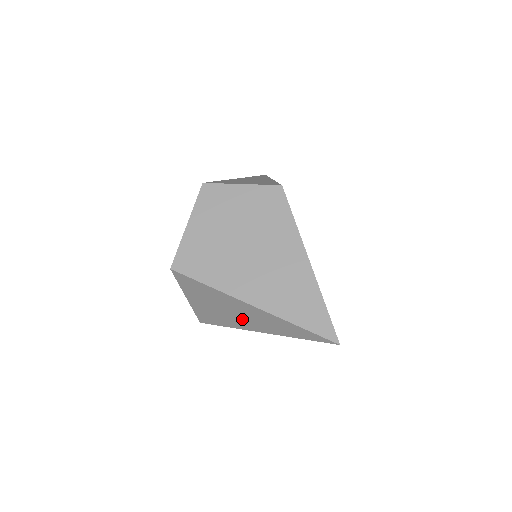
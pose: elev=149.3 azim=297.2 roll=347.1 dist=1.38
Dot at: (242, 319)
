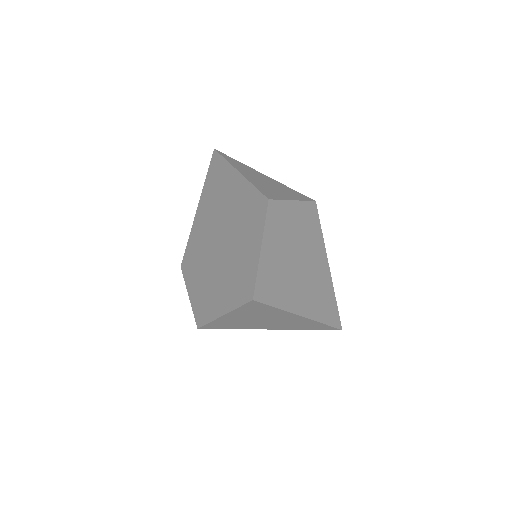
Dot at: (270, 324)
